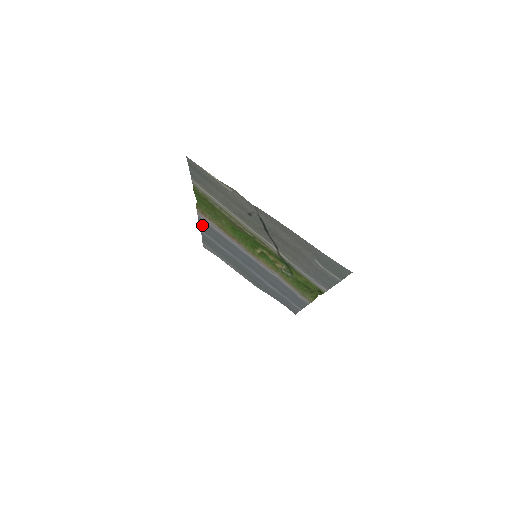
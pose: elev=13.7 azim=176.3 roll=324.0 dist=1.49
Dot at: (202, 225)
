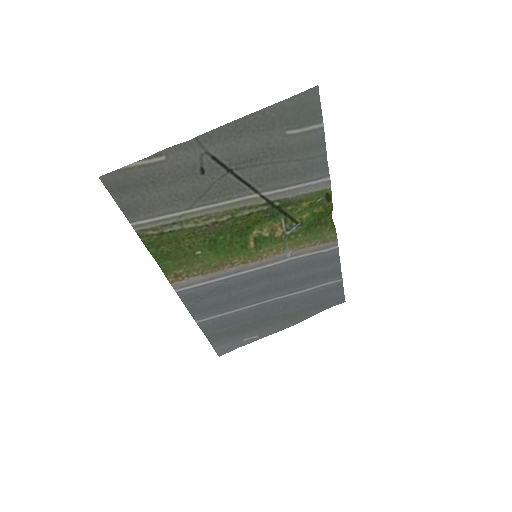
Dot at: (191, 306)
